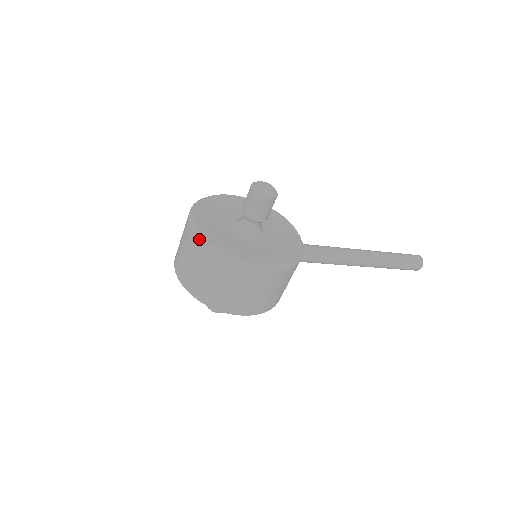
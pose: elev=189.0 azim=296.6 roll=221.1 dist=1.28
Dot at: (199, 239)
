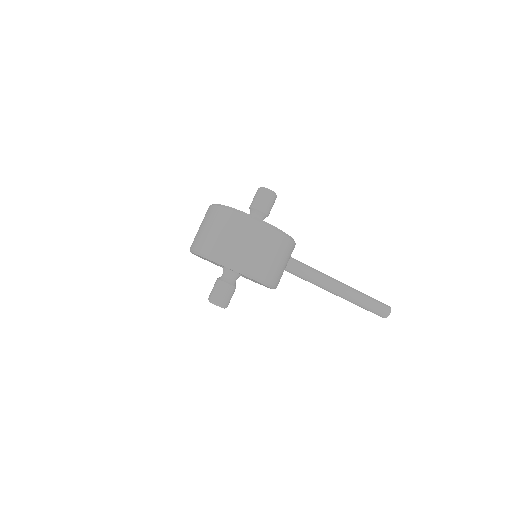
Dot at: (220, 206)
